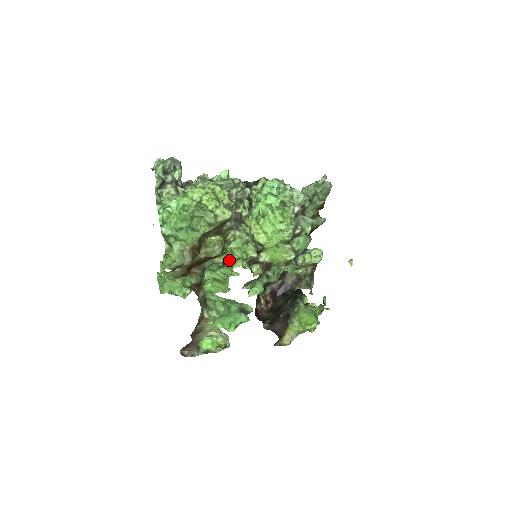
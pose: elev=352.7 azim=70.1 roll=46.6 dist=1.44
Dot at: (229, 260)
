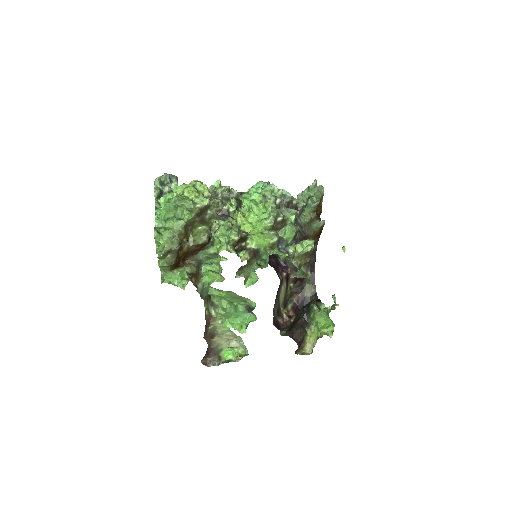
Dot at: occluded
